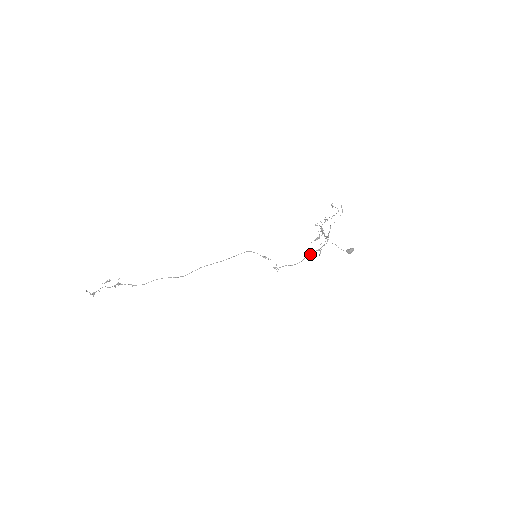
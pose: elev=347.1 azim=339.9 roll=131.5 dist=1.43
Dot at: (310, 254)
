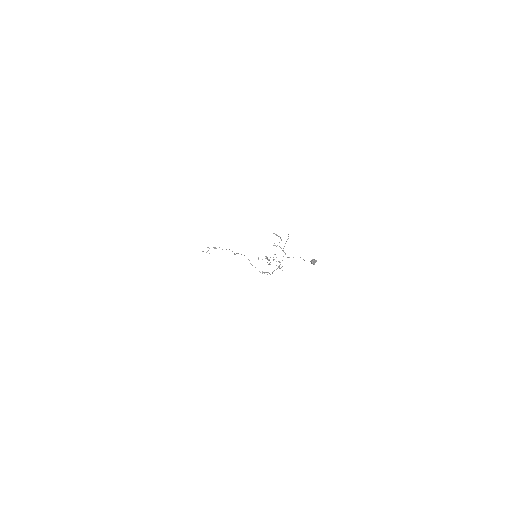
Dot at: (273, 271)
